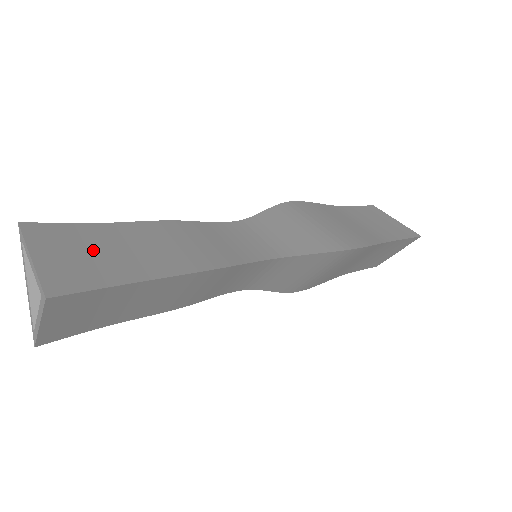
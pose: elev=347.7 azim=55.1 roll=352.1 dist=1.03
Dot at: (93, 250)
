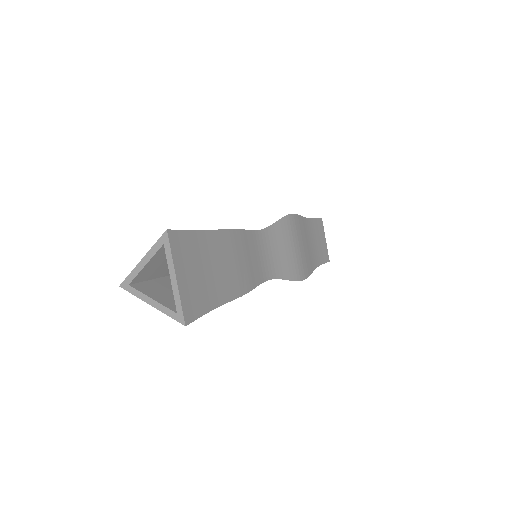
Dot at: (201, 269)
